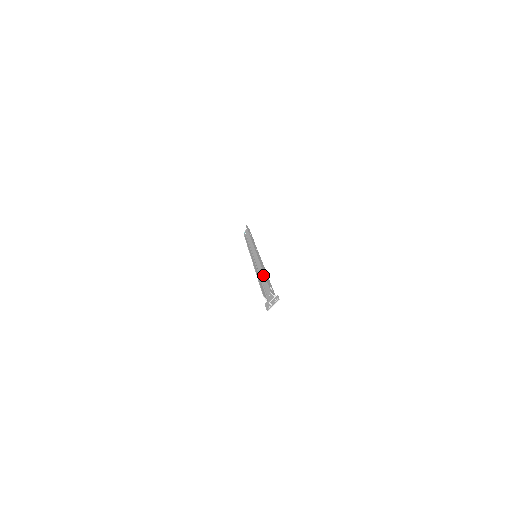
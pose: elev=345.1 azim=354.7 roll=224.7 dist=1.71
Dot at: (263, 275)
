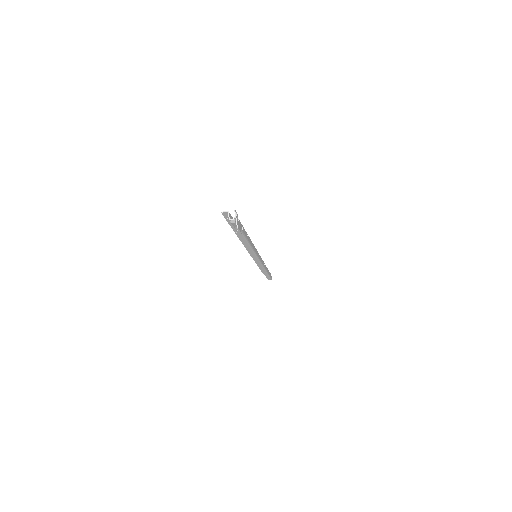
Dot at: occluded
